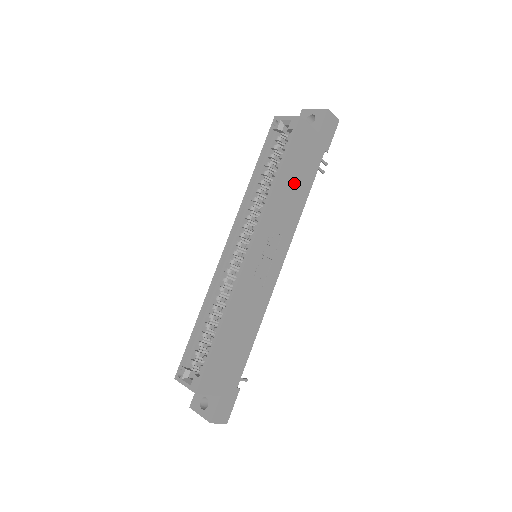
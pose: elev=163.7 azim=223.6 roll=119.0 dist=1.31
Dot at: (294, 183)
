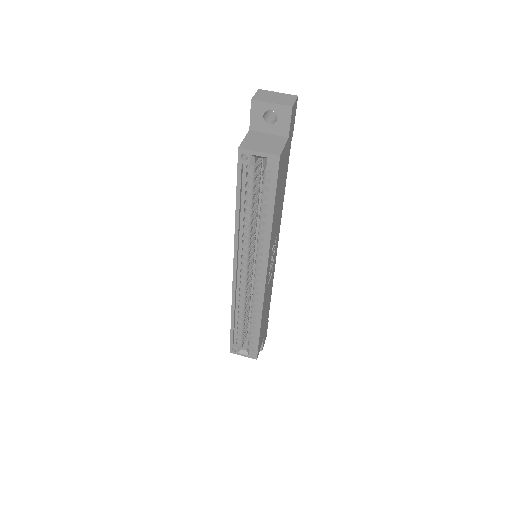
Dot at: (279, 200)
